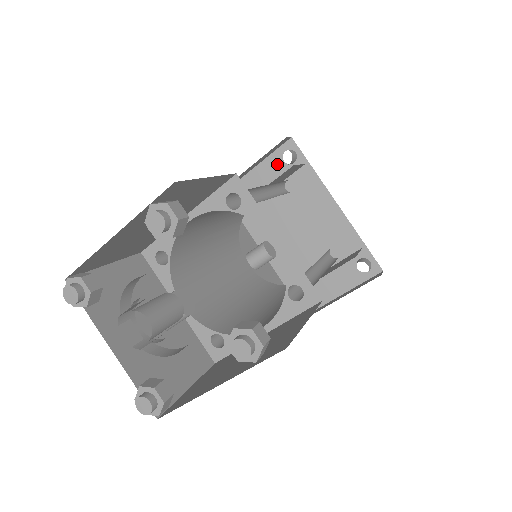
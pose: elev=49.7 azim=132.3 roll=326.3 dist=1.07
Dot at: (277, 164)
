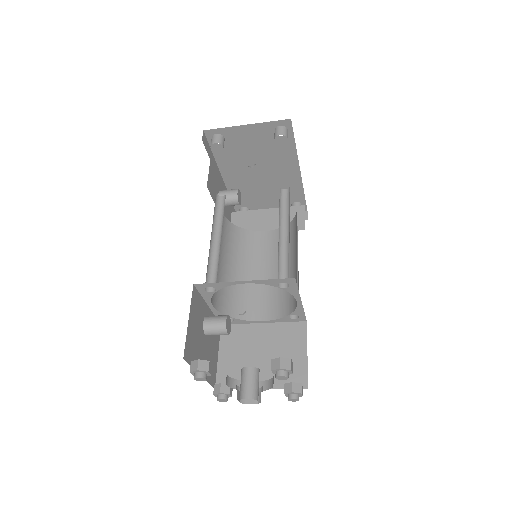
Dot at: (267, 131)
